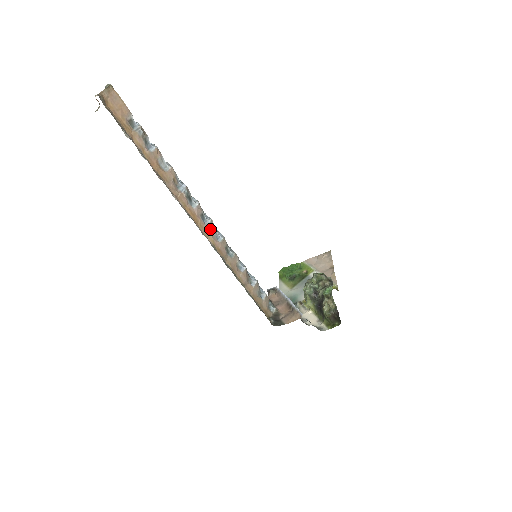
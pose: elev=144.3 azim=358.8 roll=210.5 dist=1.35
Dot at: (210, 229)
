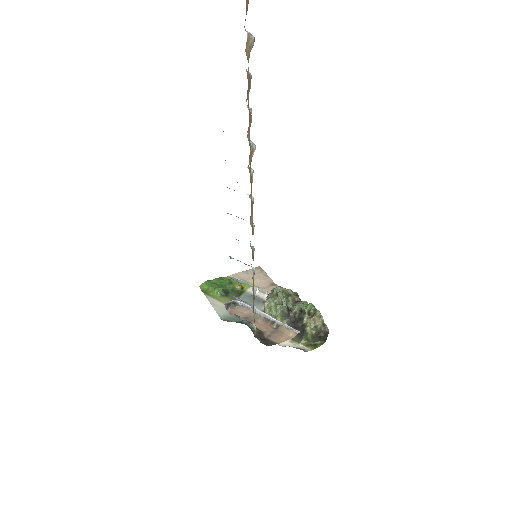
Dot at: (252, 208)
